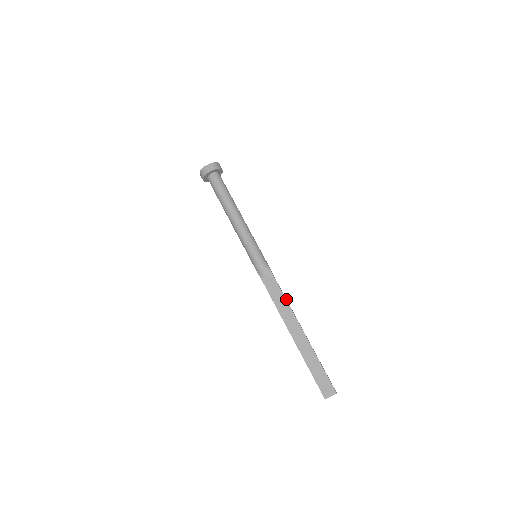
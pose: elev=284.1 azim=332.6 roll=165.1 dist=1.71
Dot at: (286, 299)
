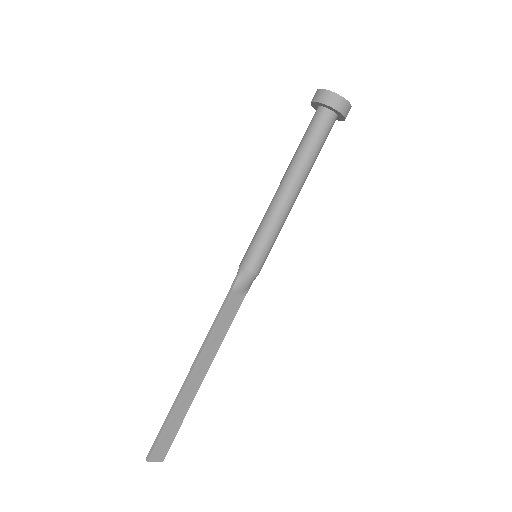
Dot at: (227, 330)
